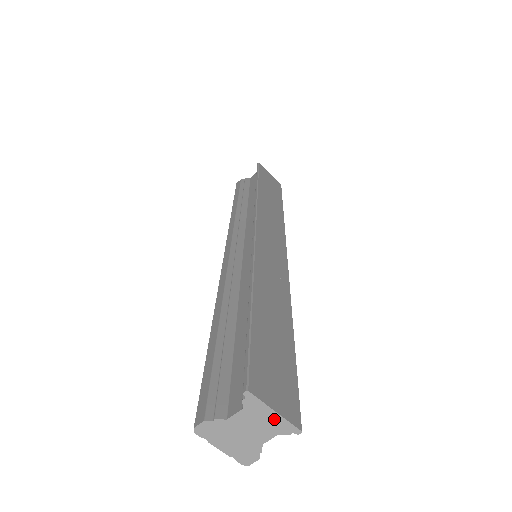
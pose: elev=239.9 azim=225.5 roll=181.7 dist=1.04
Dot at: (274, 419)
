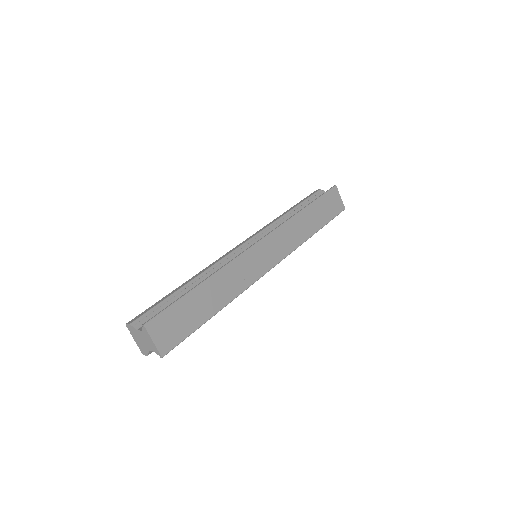
Dot at: (152, 344)
